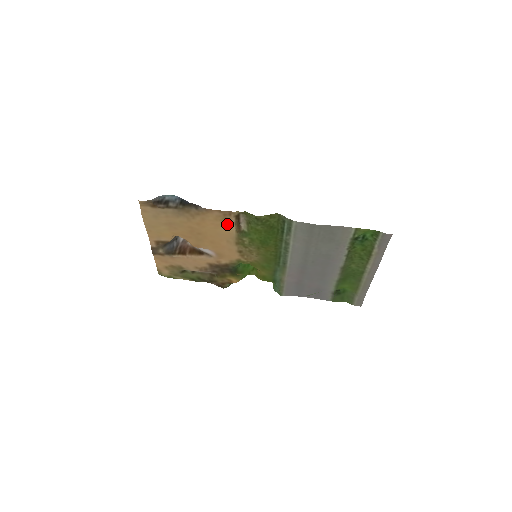
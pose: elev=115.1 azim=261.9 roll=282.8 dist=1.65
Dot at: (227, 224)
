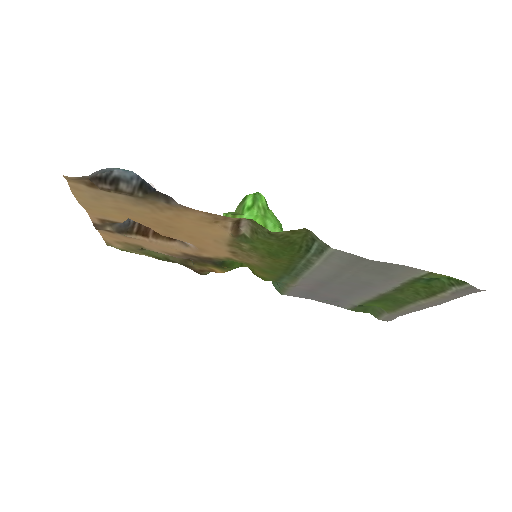
Dot at: (218, 227)
